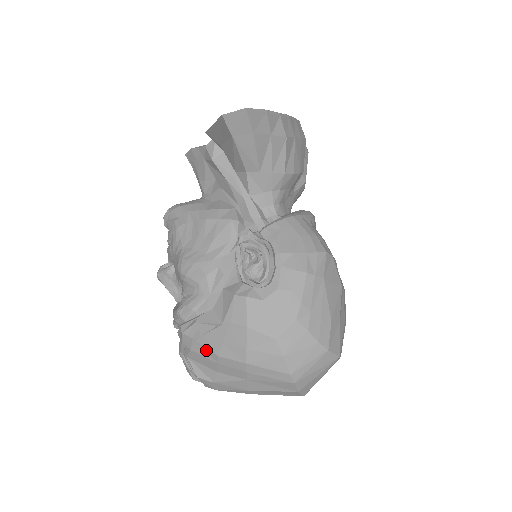
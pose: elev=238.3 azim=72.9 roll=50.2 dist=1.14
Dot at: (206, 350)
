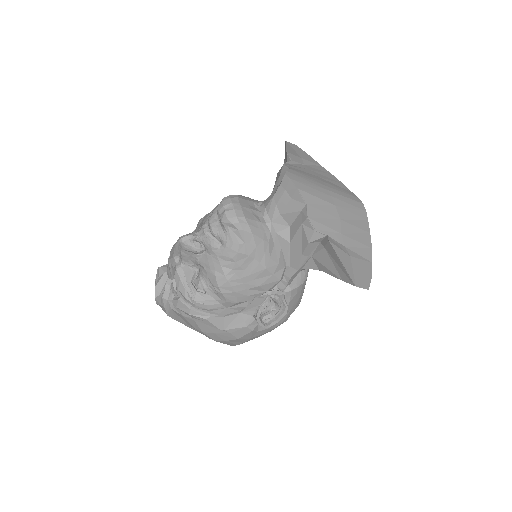
Dot at: (196, 325)
